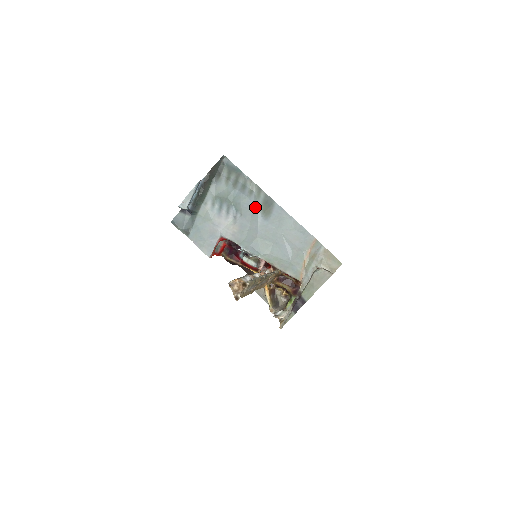
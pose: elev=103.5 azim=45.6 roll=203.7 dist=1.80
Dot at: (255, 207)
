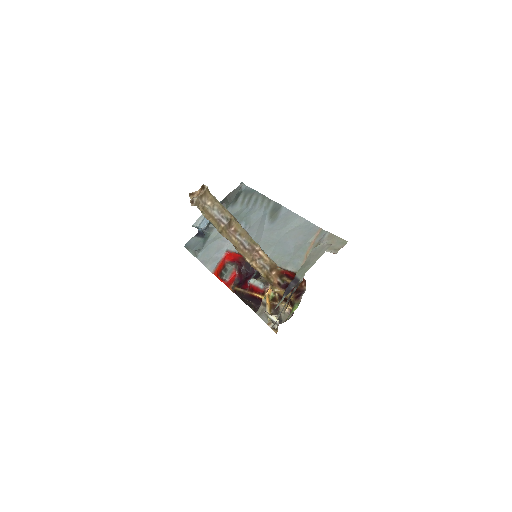
Dot at: (263, 216)
